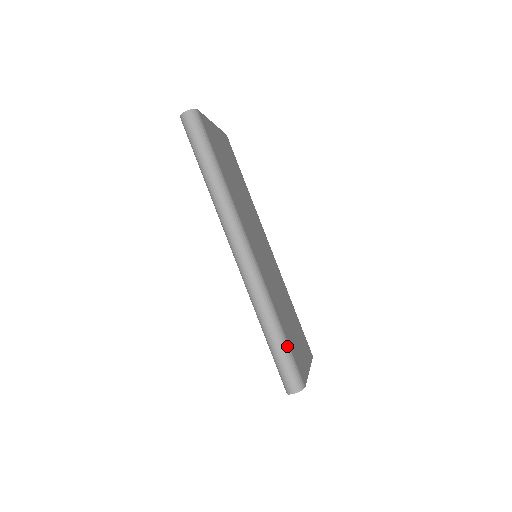
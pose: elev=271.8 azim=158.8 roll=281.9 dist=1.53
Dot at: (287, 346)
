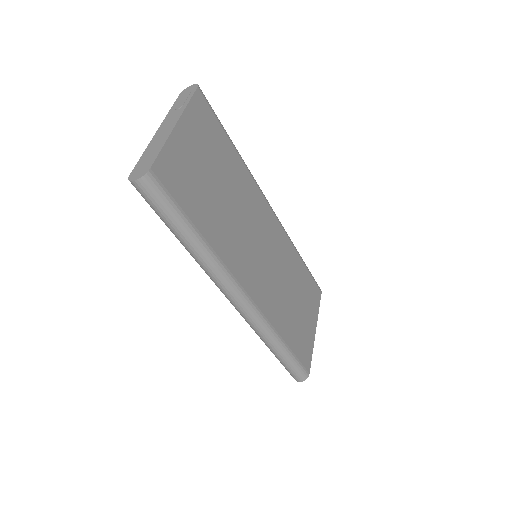
Dot at: (292, 357)
